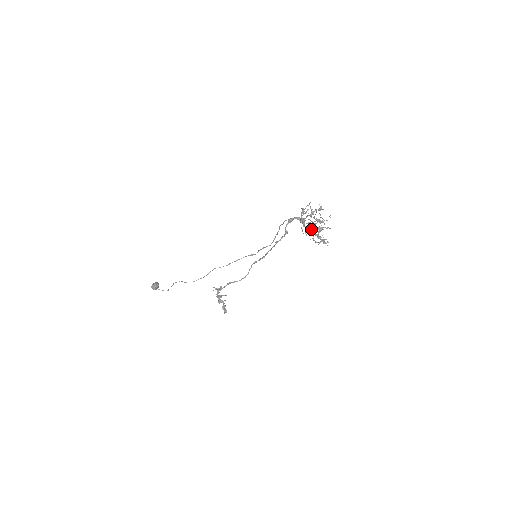
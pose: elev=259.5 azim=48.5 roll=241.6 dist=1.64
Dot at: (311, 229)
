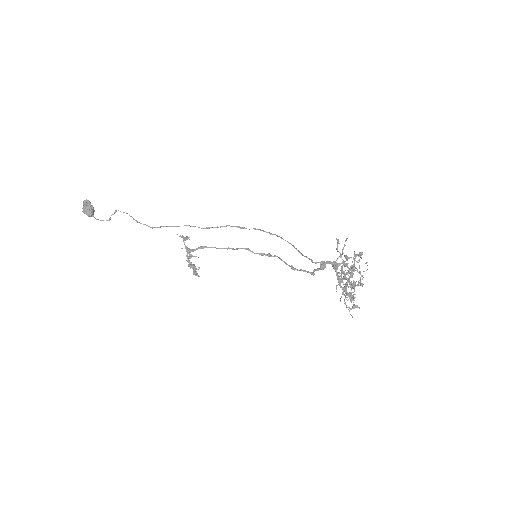
Dot at: (347, 293)
